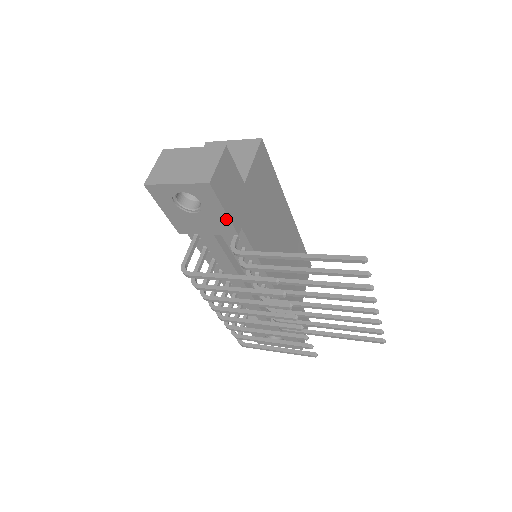
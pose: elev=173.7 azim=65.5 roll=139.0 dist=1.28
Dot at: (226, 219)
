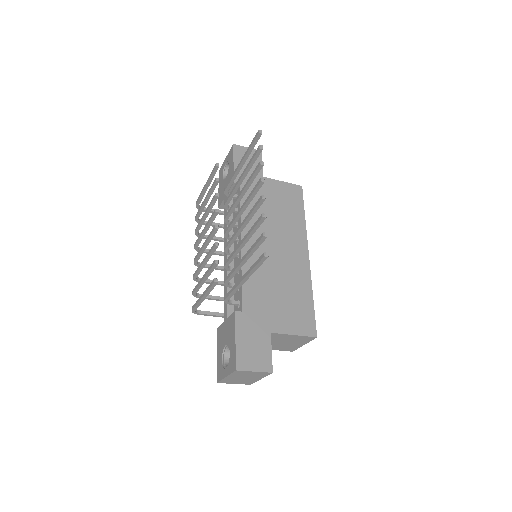
Dot at: (233, 171)
